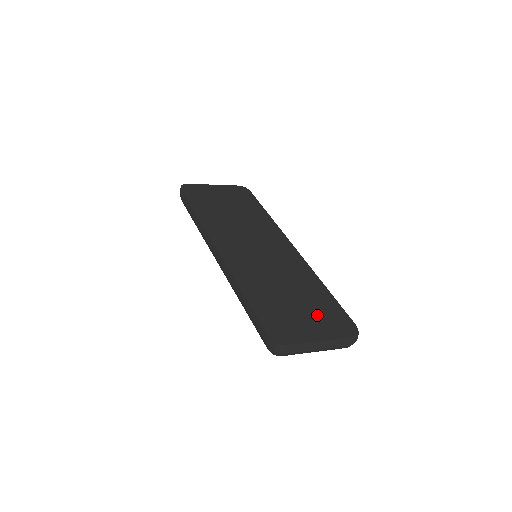
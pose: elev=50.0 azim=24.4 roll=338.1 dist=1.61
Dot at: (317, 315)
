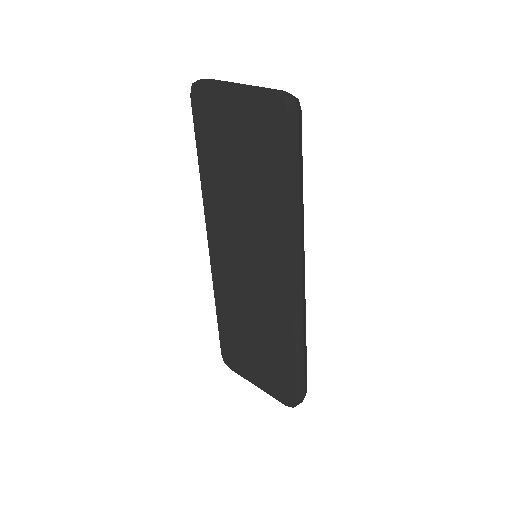
Dot at: (266, 368)
